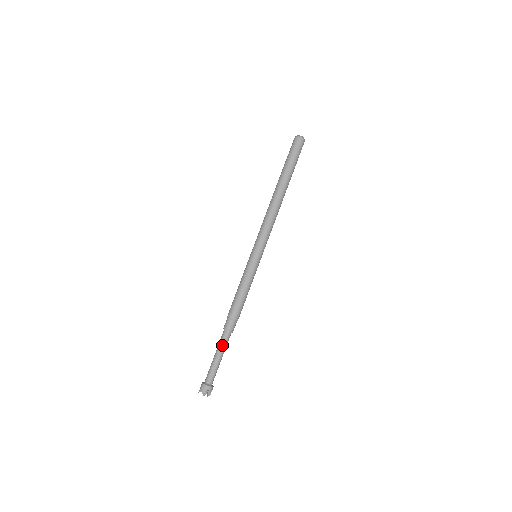
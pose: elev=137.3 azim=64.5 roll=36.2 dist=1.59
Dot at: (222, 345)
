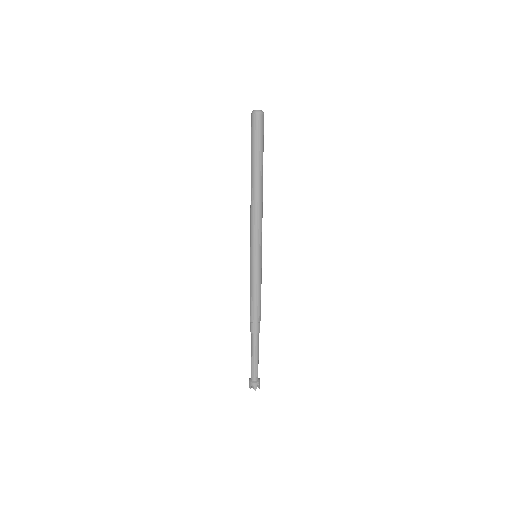
Dot at: (256, 346)
